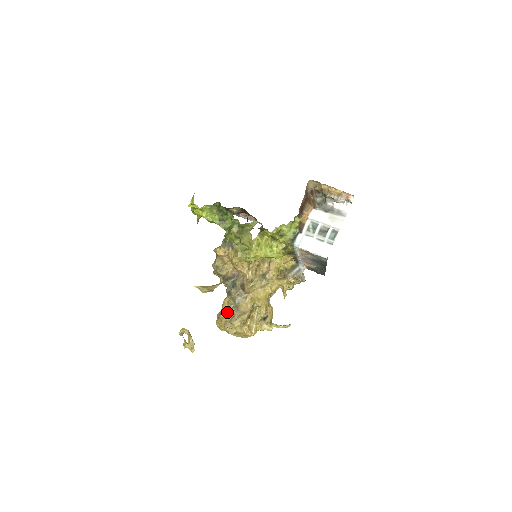
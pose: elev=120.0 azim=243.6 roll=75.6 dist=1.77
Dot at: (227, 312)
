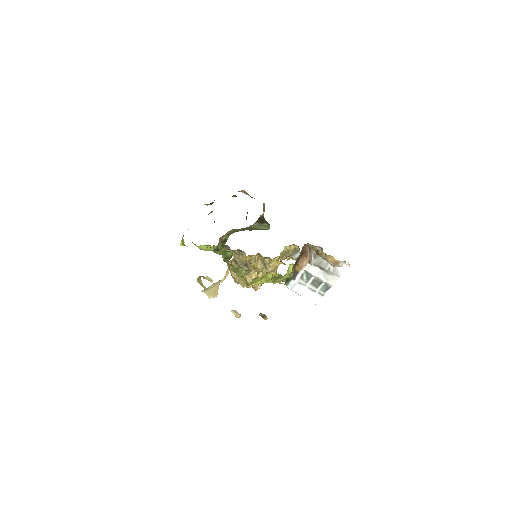
Dot at: occluded
